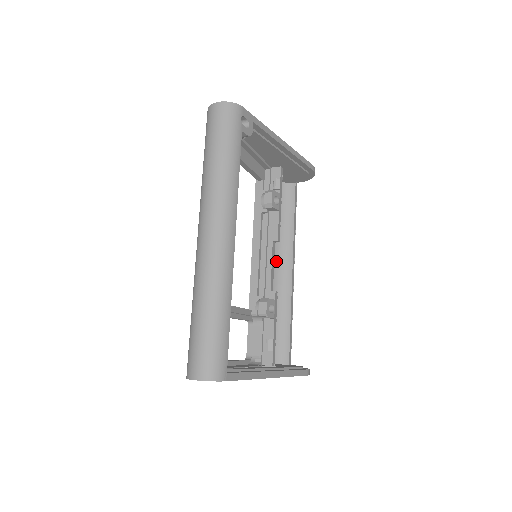
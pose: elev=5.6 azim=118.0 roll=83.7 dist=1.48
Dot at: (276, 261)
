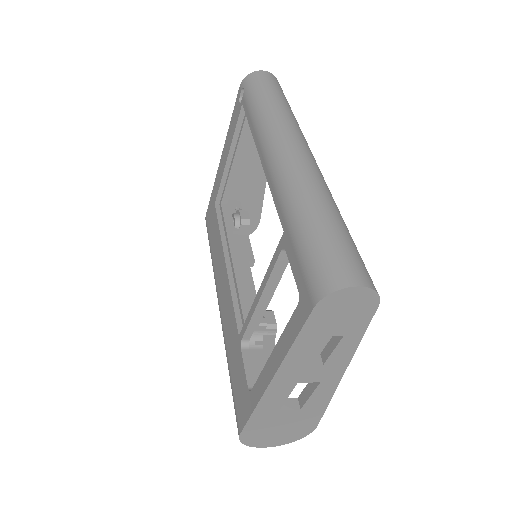
Dot at: occluded
